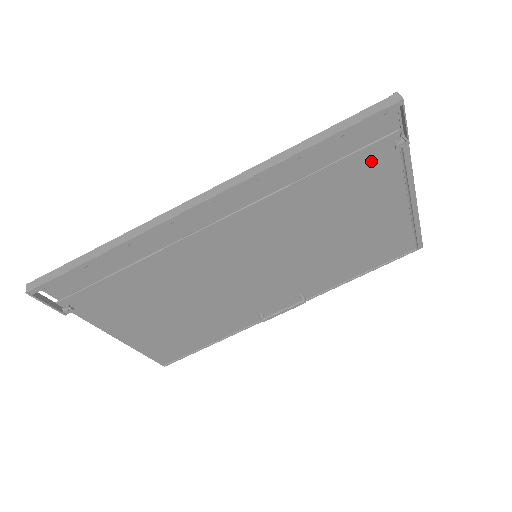
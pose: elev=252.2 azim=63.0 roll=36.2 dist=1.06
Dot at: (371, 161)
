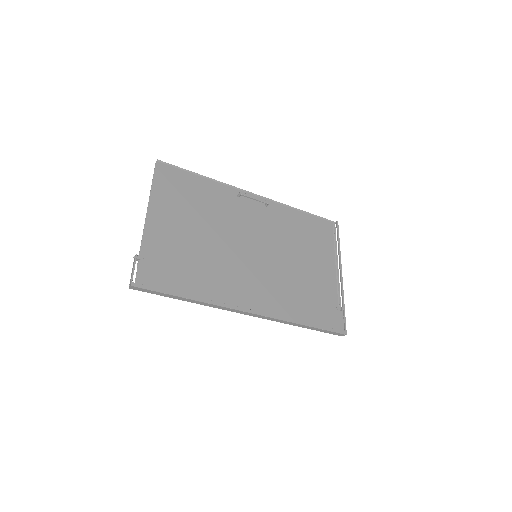
Dot at: (325, 304)
